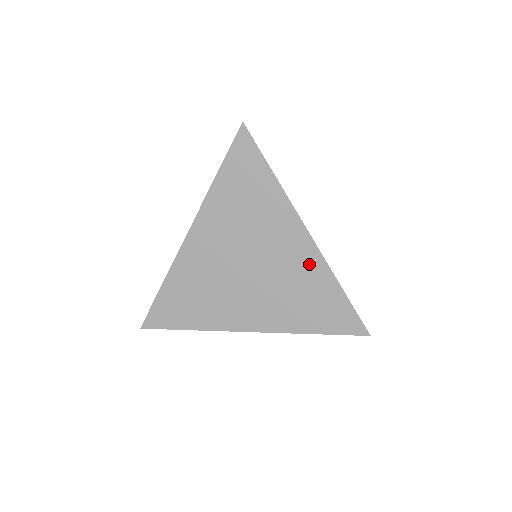
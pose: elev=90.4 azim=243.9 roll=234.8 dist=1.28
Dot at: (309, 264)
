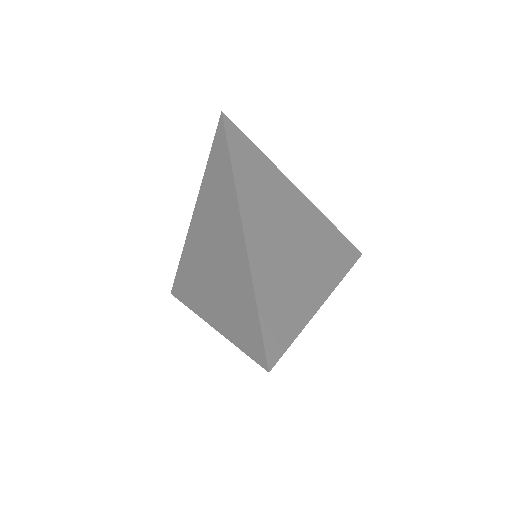
Dot at: (241, 266)
